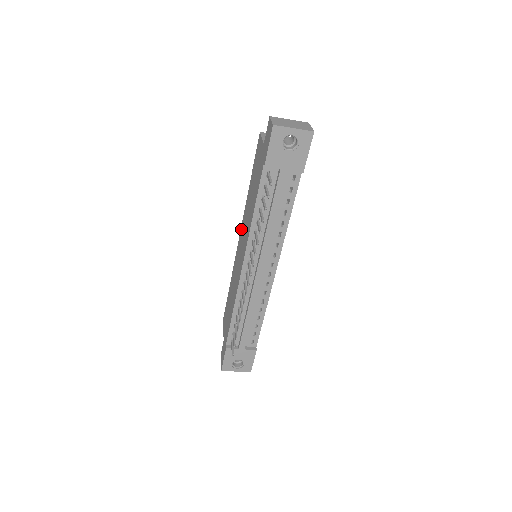
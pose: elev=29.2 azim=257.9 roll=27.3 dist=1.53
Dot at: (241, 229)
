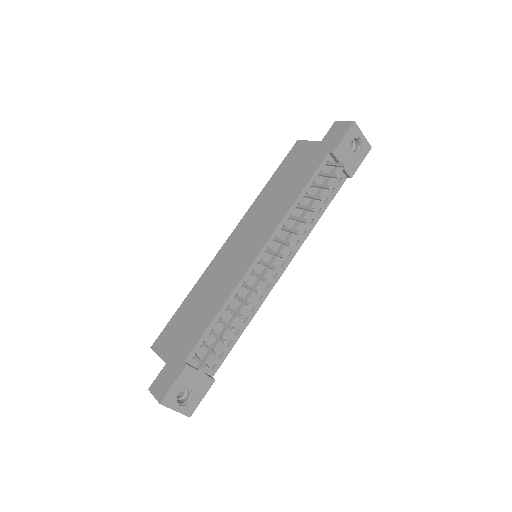
Dot at: (239, 226)
